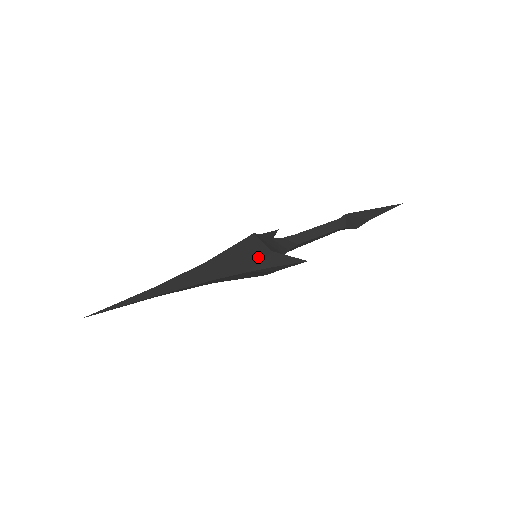
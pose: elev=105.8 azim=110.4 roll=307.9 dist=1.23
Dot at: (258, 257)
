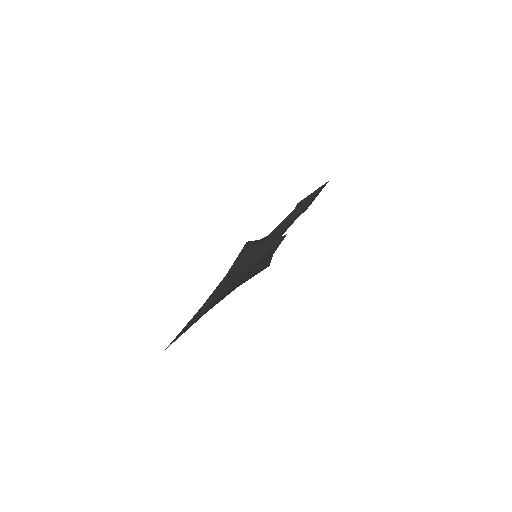
Dot at: (256, 251)
